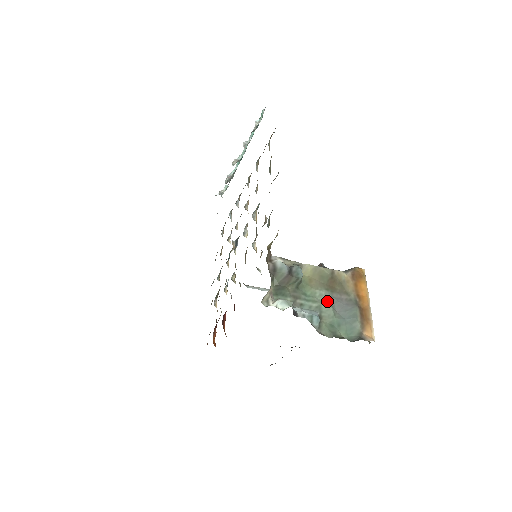
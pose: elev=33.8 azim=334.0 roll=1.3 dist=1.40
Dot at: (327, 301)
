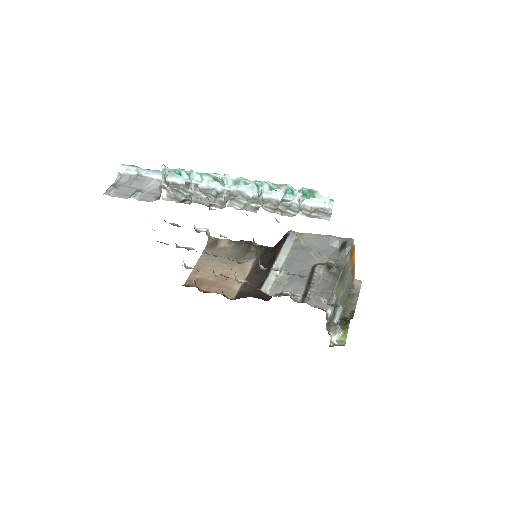
Dot at: (342, 291)
